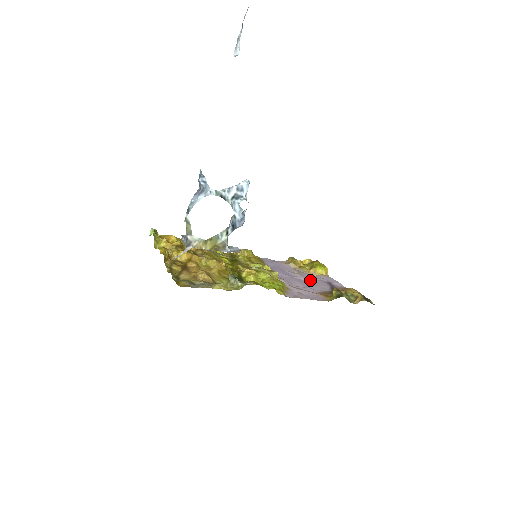
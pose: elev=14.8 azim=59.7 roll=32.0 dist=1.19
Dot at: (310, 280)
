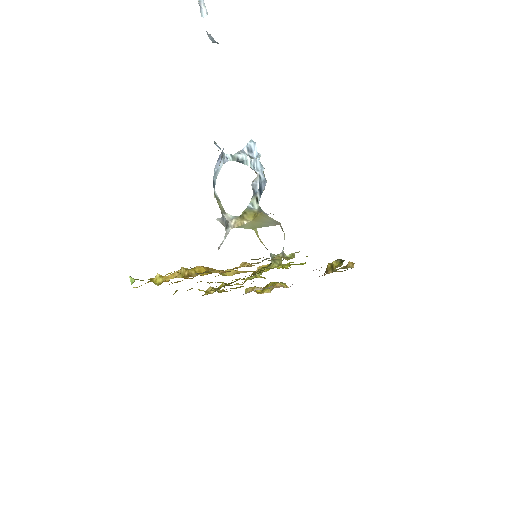
Dot at: occluded
